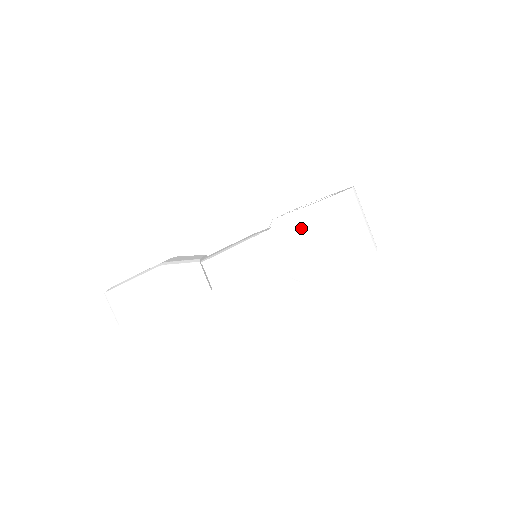
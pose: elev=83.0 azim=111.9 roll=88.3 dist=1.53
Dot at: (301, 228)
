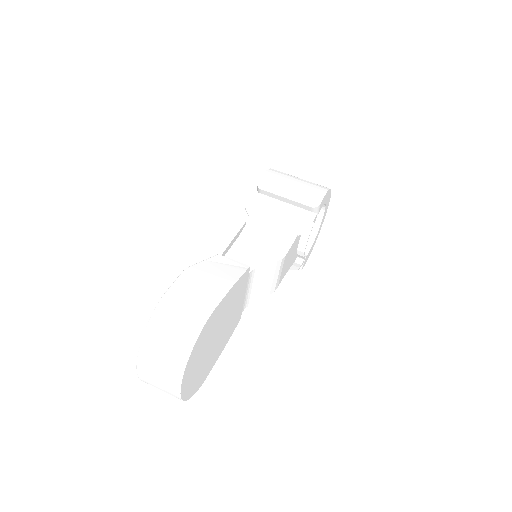
Dot at: (271, 191)
